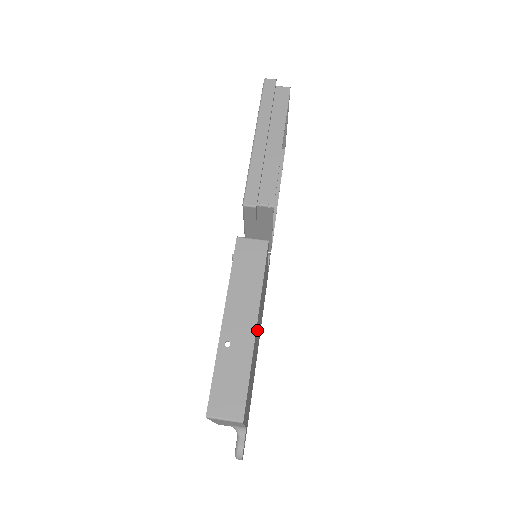
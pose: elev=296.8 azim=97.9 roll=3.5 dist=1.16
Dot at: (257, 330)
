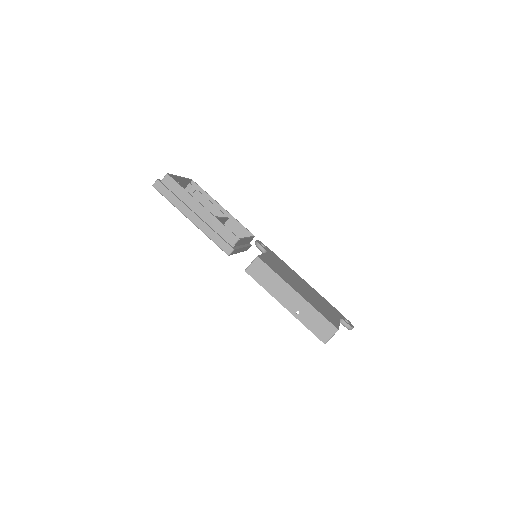
Dot at: (299, 289)
